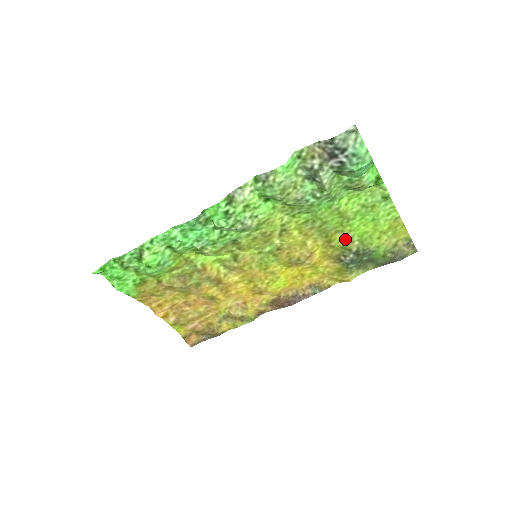
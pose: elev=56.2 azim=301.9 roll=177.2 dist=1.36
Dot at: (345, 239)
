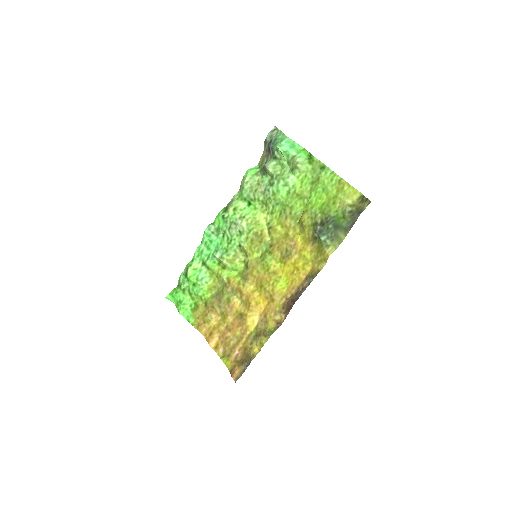
Dot at: (311, 217)
